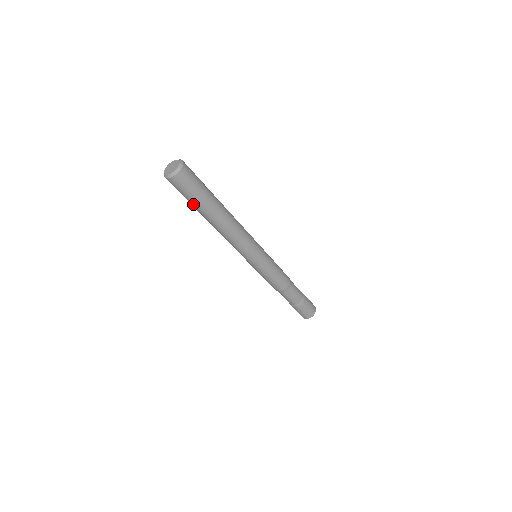
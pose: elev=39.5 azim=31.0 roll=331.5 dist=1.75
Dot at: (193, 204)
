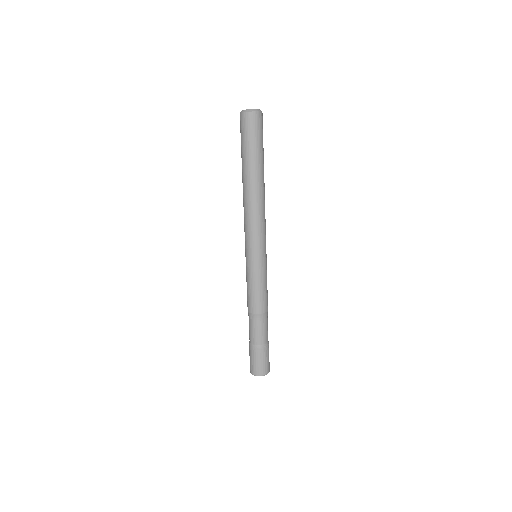
Dot at: (245, 152)
